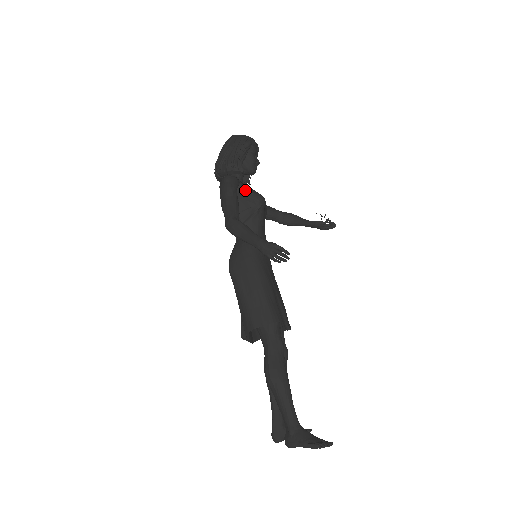
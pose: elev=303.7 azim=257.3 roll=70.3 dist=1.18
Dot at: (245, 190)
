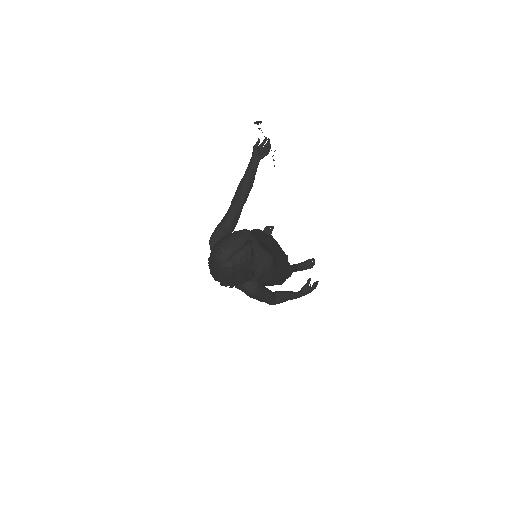
Dot at: occluded
